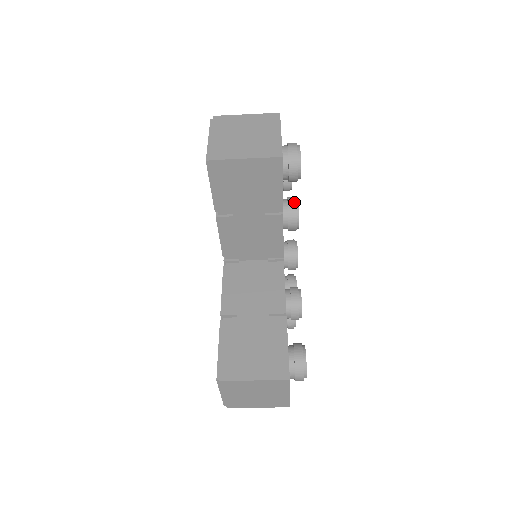
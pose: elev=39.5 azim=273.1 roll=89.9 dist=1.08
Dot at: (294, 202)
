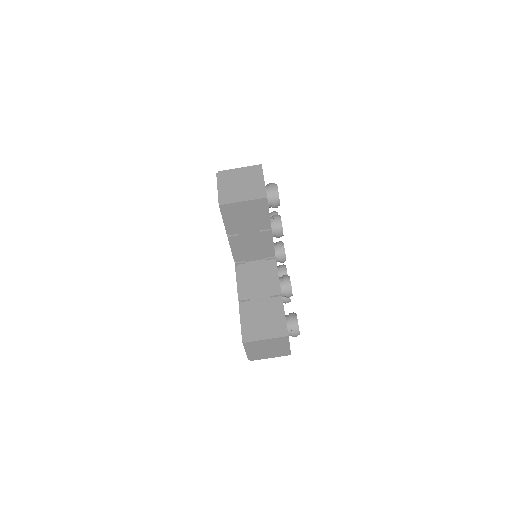
Dot at: occluded
